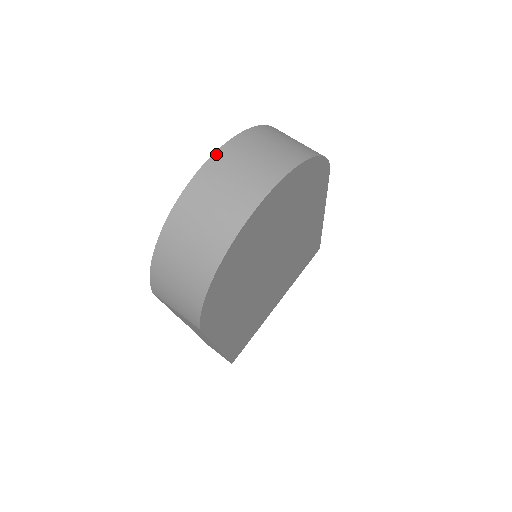
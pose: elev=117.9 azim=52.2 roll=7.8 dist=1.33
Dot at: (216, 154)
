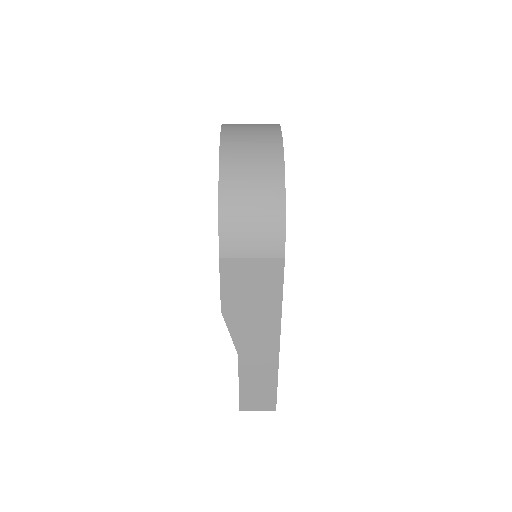
Dot at: (223, 125)
